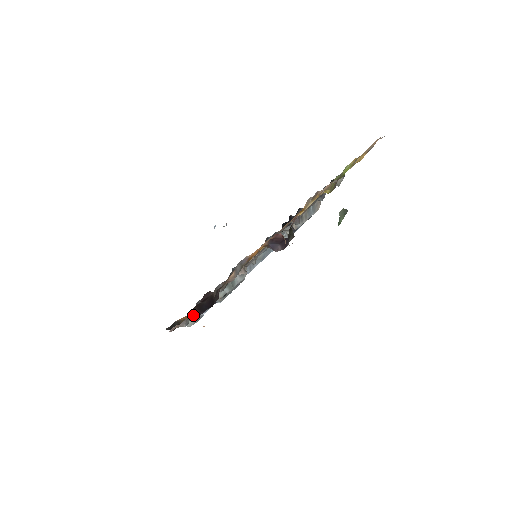
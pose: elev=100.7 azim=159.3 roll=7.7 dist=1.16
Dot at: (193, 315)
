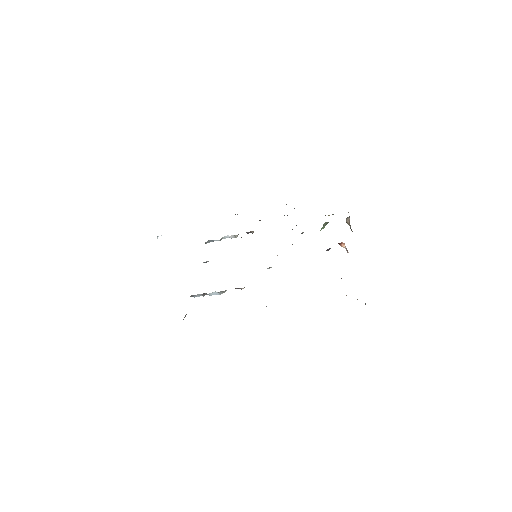
Dot at: occluded
